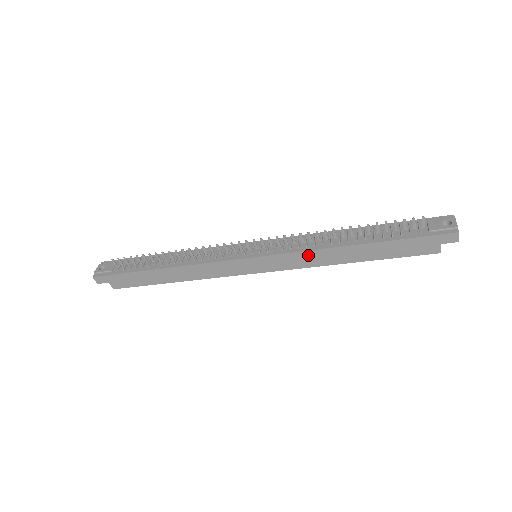
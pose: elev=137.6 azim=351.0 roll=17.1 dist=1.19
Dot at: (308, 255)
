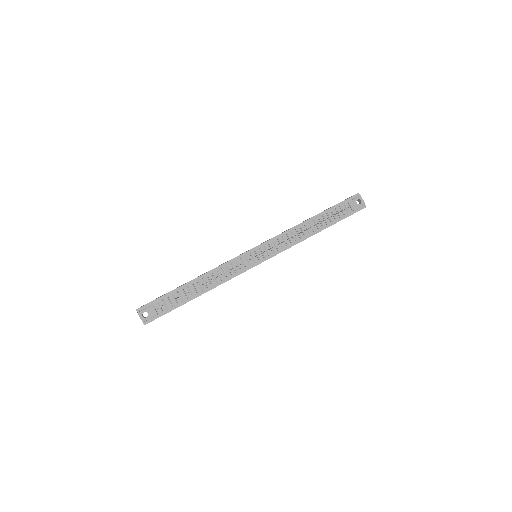
Dot at: occluded
